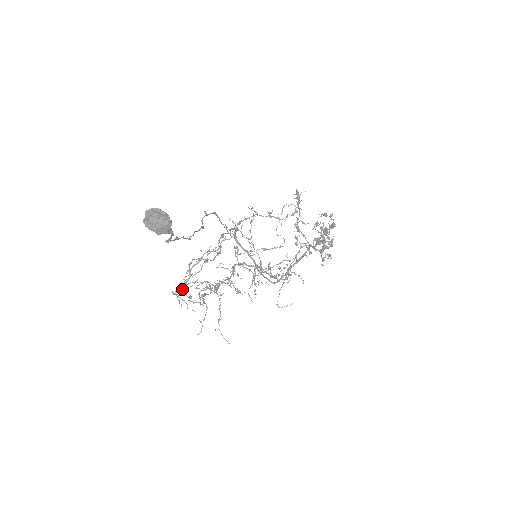
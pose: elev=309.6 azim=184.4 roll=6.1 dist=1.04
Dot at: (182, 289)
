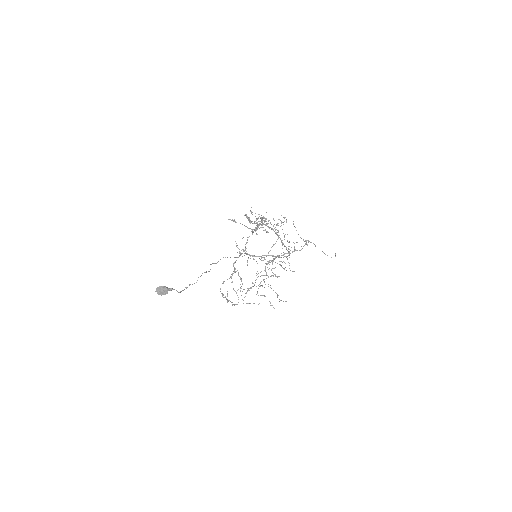
Dot at: occluded
